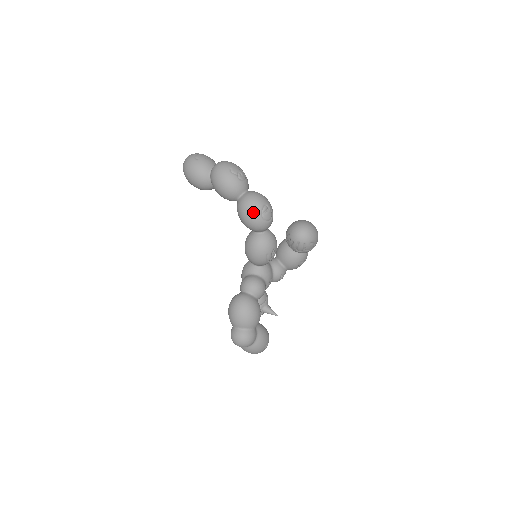
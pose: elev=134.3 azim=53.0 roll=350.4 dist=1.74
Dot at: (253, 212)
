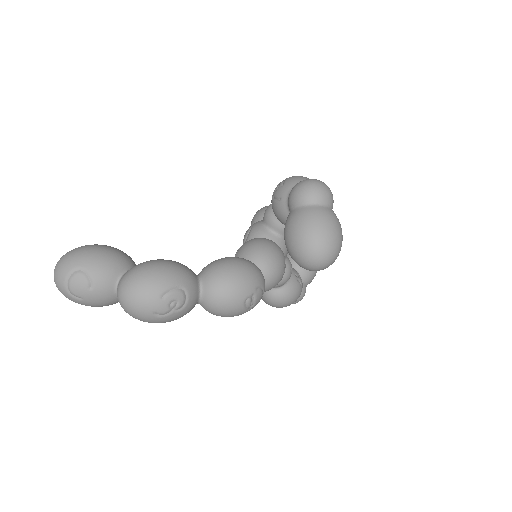
Dot at: occluded
